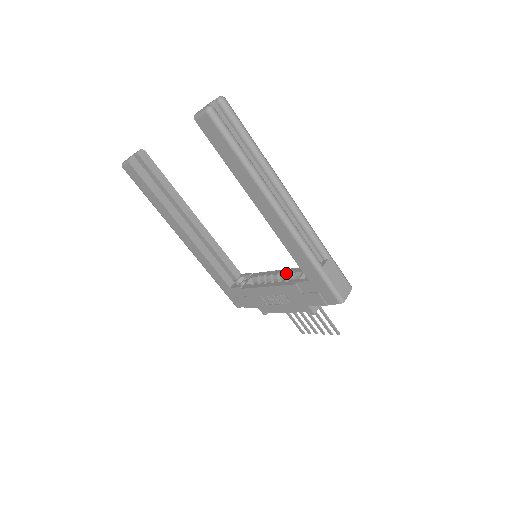
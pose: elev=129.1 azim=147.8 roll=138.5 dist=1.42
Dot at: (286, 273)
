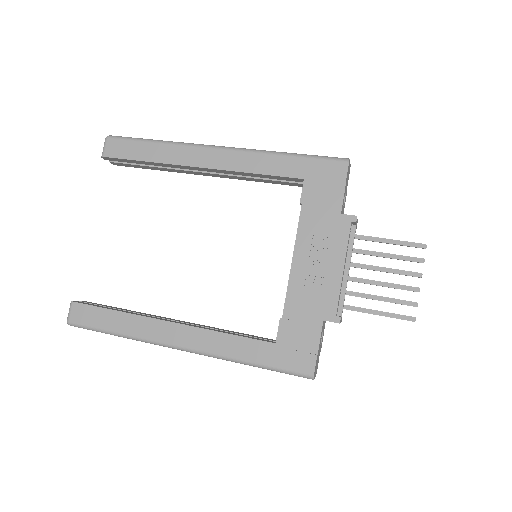
Dot at: occluded
